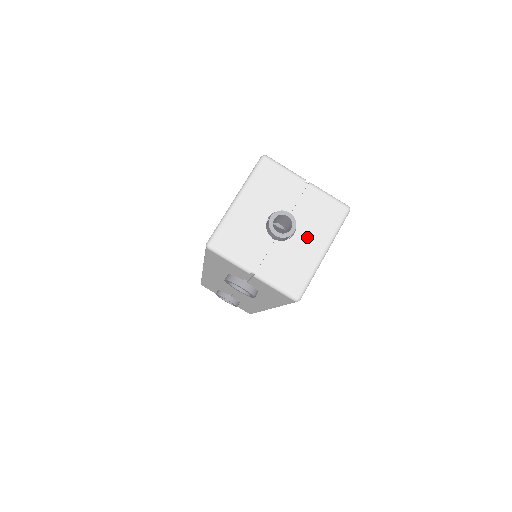
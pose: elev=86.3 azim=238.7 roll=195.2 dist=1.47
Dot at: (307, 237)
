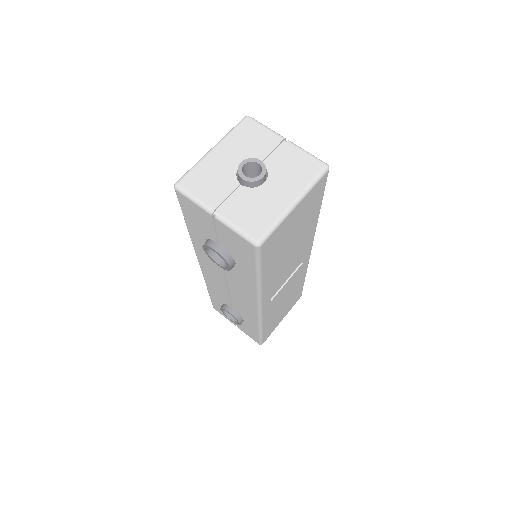
Dot at: (278, 187)
